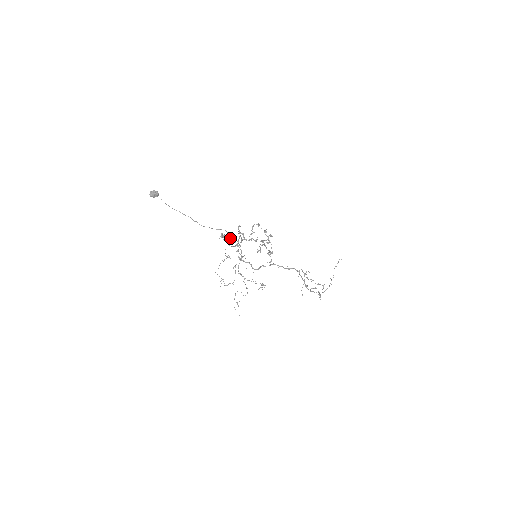
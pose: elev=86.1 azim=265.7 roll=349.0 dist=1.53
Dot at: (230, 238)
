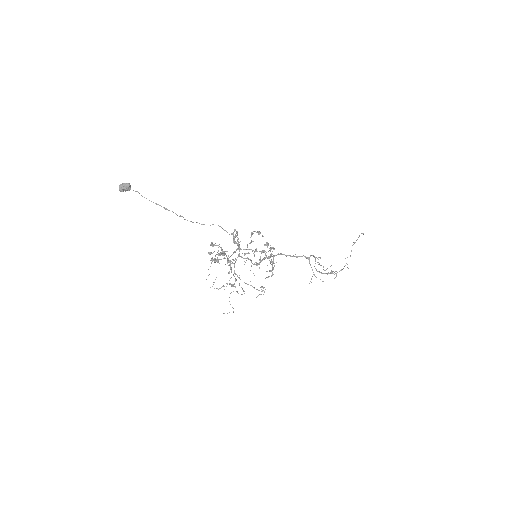
Dot at: (222, 250)
